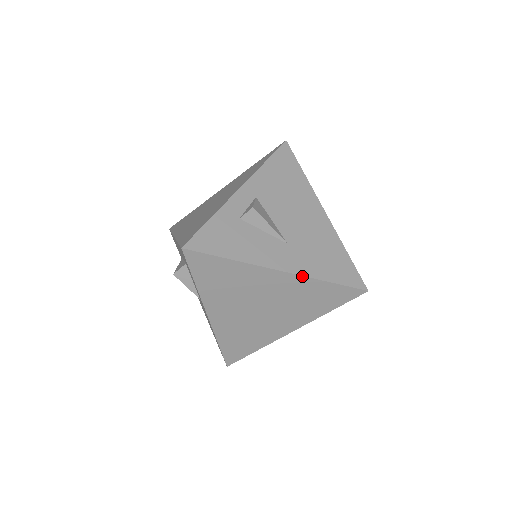
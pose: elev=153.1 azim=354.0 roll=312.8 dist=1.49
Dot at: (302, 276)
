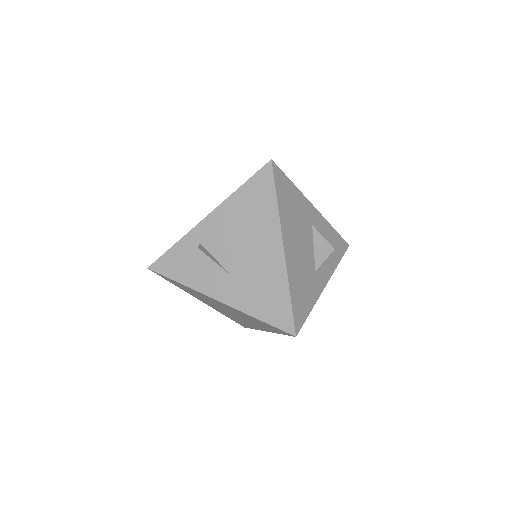
Dot at: (235, 309)
